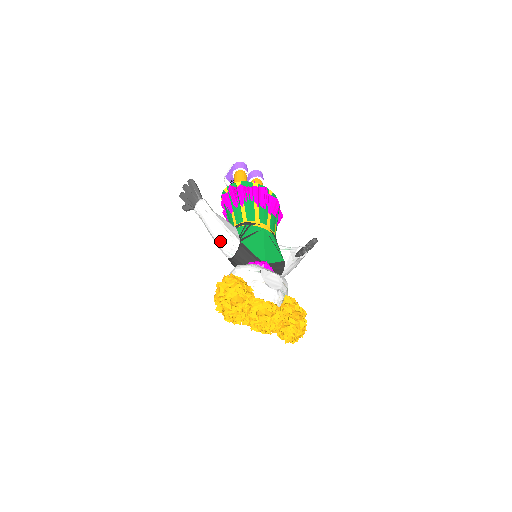
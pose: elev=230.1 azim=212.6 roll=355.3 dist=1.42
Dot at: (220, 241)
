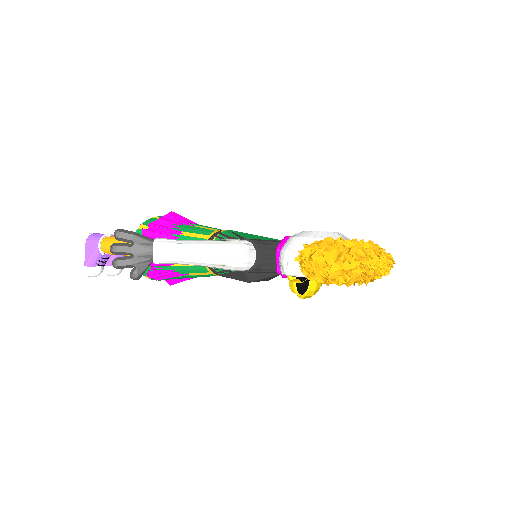
Dot at: (230, 254)
